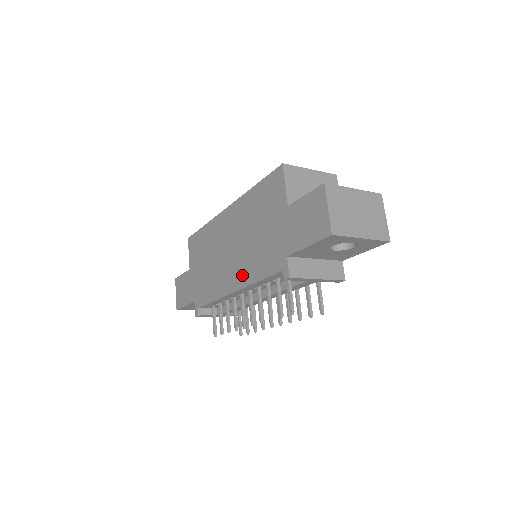
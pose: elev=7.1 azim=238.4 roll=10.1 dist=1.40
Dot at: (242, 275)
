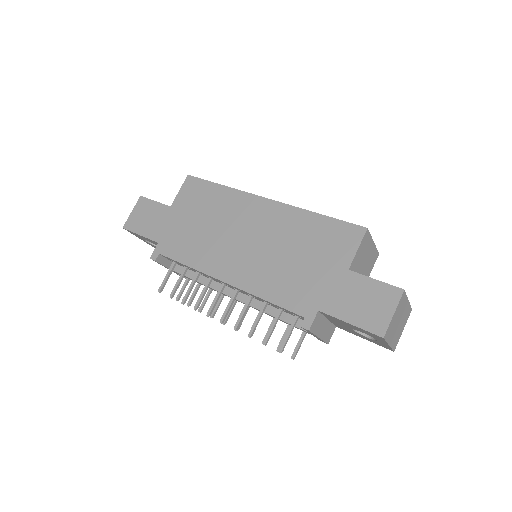
Dot at: (247, 277)
